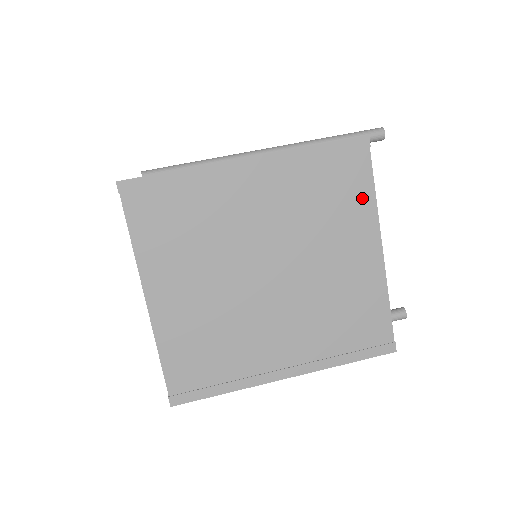
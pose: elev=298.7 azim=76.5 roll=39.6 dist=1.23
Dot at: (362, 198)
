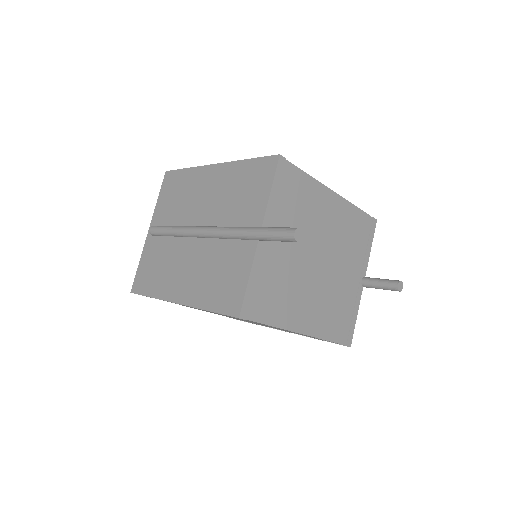
Dot at: occluded
